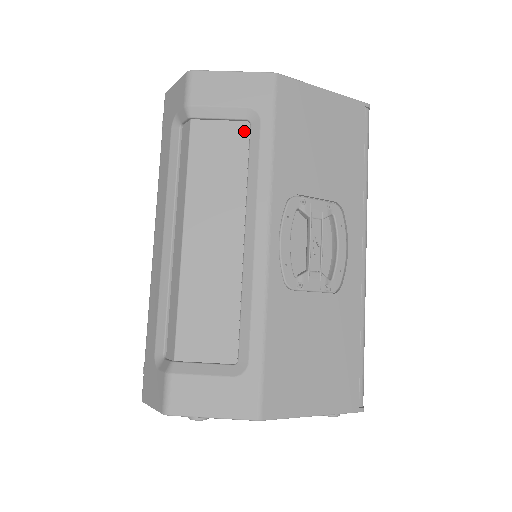
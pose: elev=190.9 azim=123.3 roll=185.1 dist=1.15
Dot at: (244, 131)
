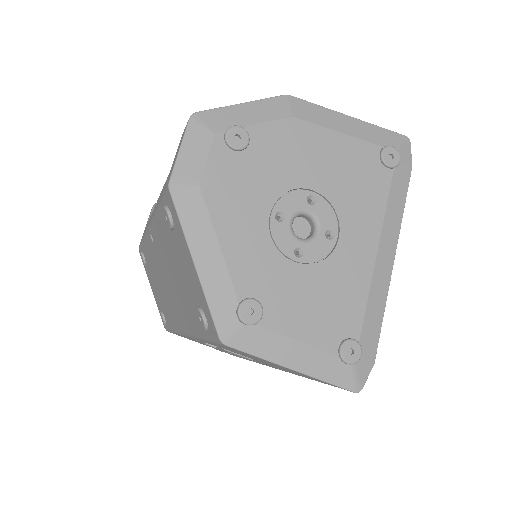
Dot at: occluded
